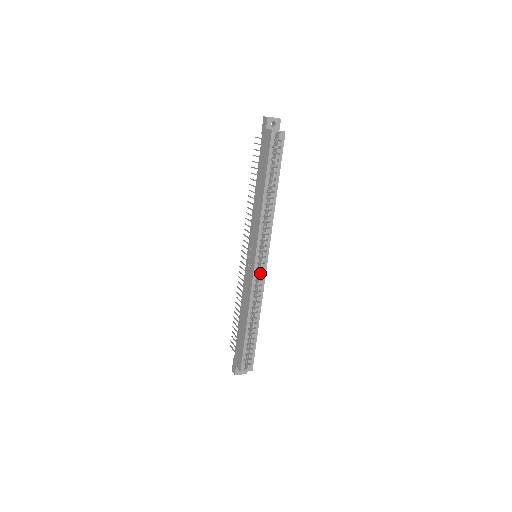
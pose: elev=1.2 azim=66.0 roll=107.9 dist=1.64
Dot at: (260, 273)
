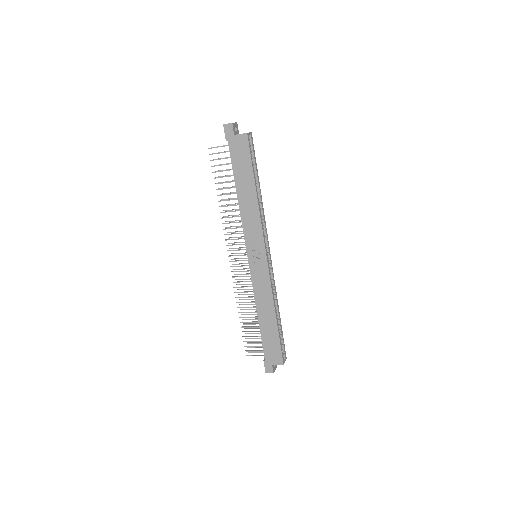
Dot at: occluded
